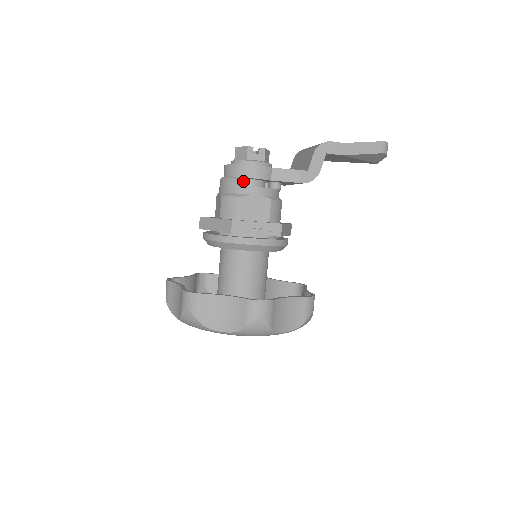
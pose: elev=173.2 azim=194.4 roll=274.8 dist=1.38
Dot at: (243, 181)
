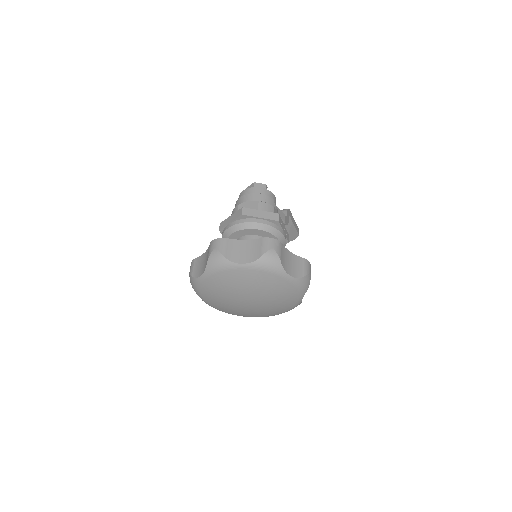
Dot at: (272, 199)
